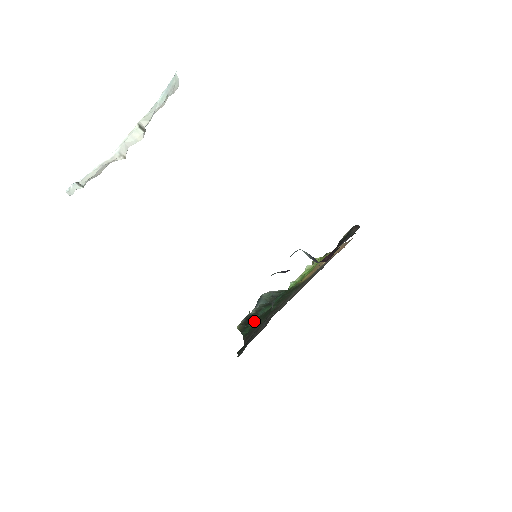
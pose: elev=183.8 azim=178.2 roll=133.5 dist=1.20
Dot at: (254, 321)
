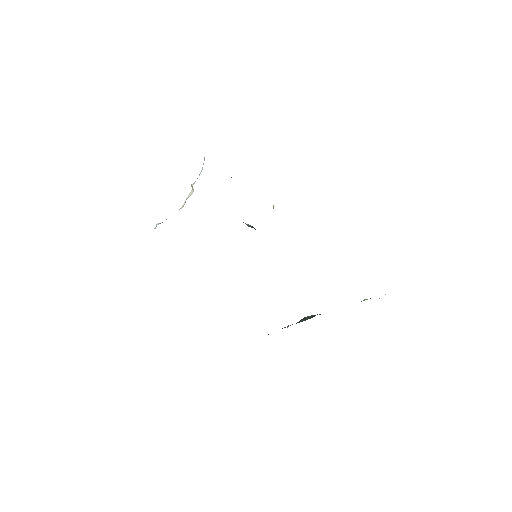
Dot at: occluded
